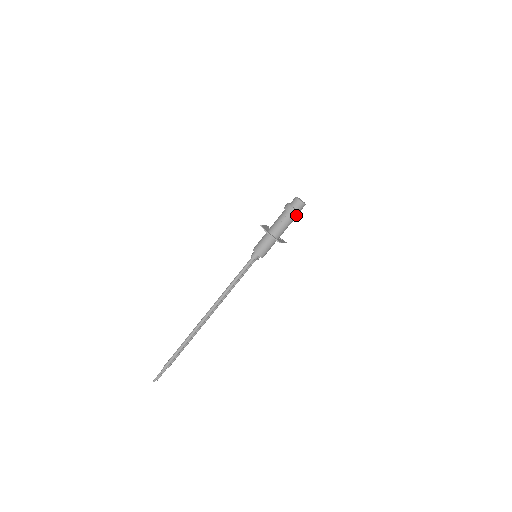
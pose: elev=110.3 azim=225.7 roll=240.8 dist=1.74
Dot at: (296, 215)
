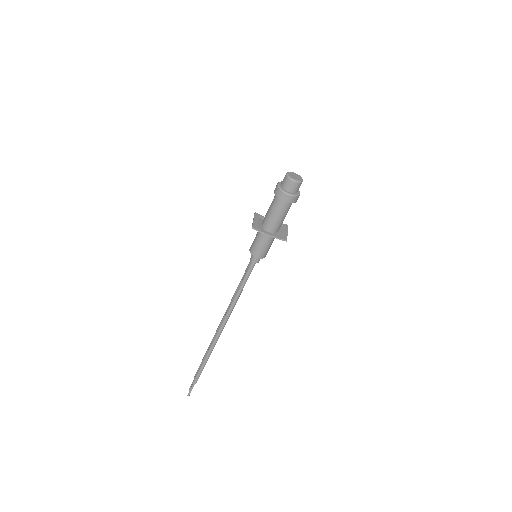
Dot at: (295, 200)
